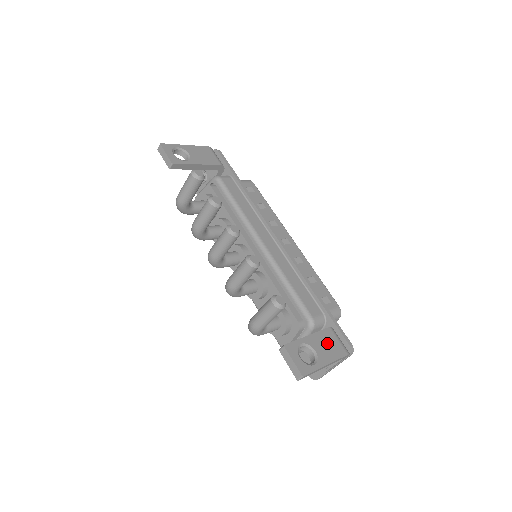
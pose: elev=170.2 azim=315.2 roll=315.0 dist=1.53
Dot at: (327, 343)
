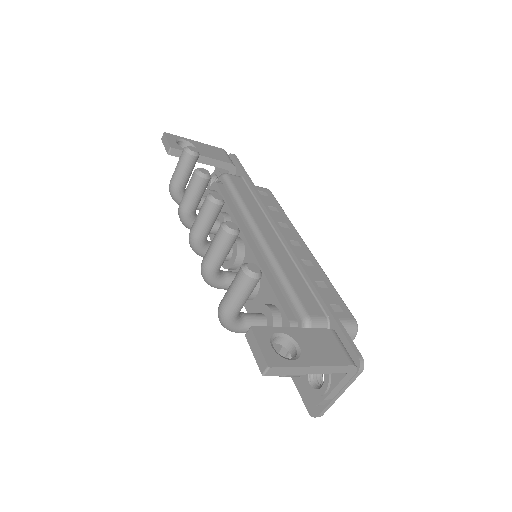
Dot at: (321, 343)
